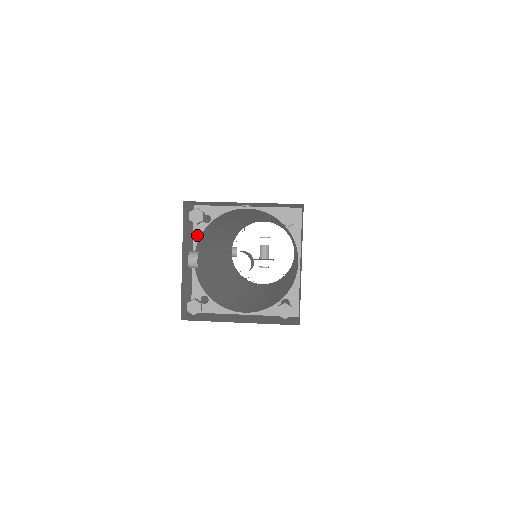
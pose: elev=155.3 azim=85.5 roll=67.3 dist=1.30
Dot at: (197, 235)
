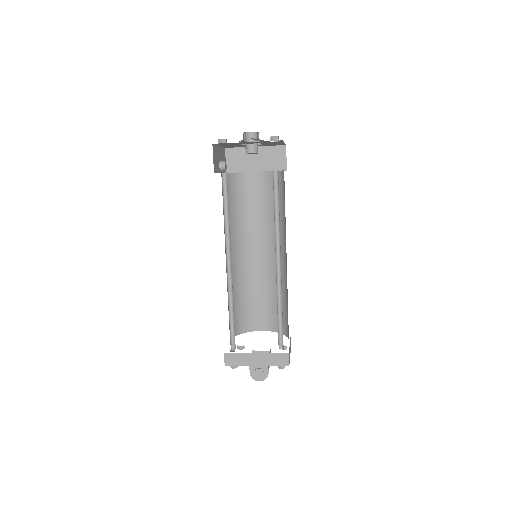
Dot at: occluded
